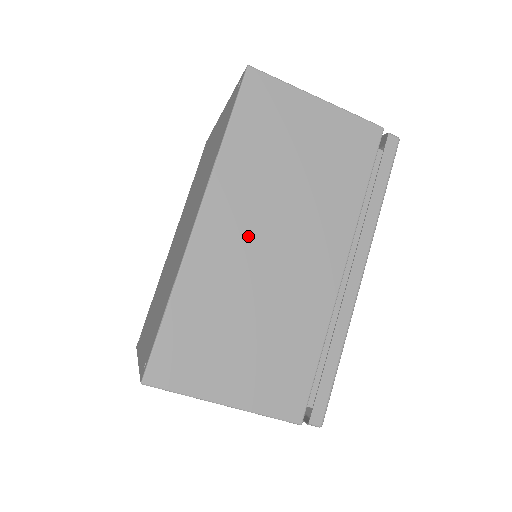
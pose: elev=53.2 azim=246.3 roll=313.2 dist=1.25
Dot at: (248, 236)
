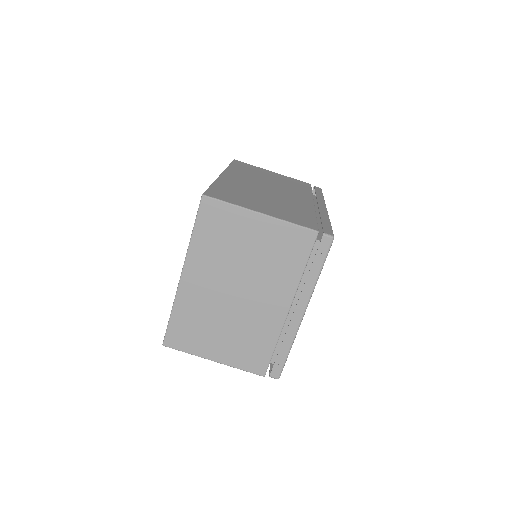
Dot at: (252, 183)
